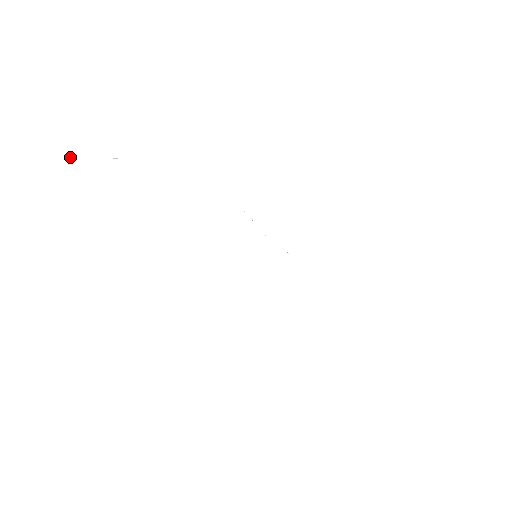
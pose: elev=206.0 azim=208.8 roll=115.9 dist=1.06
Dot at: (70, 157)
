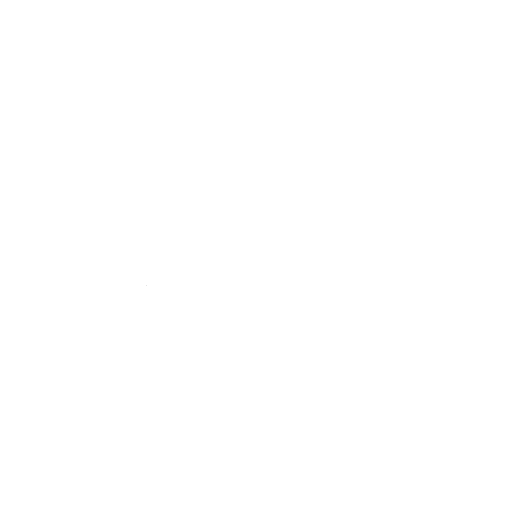
Dot at: occluded
